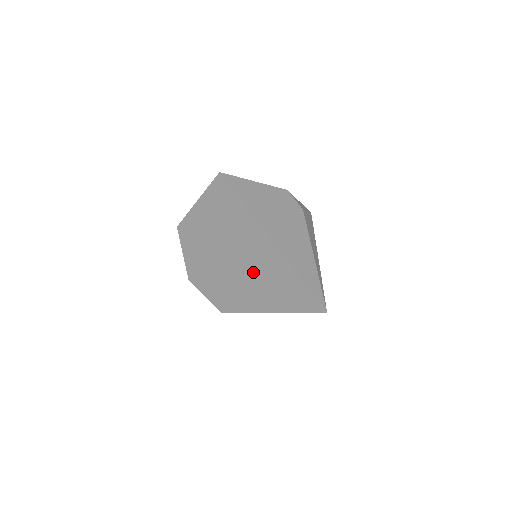
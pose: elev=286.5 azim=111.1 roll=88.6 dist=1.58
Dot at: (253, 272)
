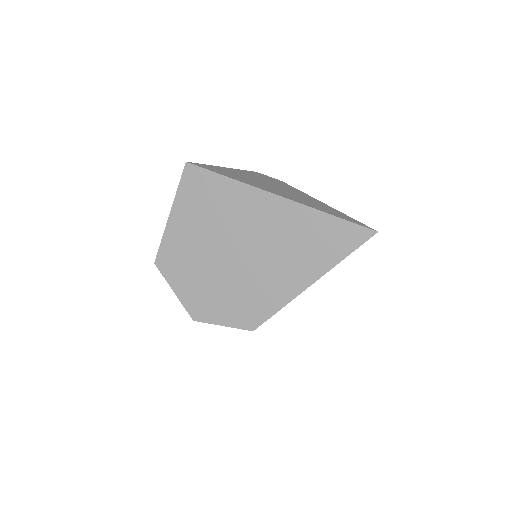
Dot at: (272, 249)
